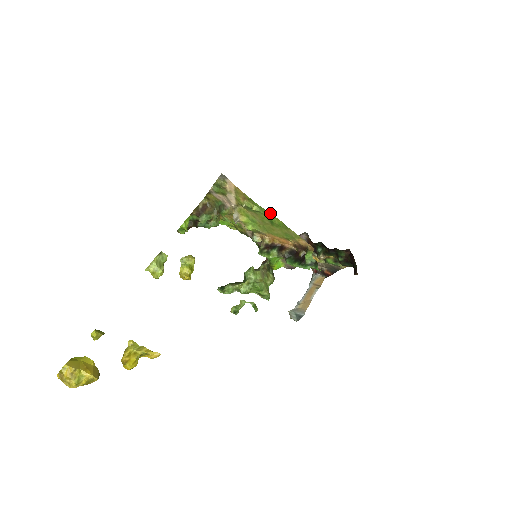
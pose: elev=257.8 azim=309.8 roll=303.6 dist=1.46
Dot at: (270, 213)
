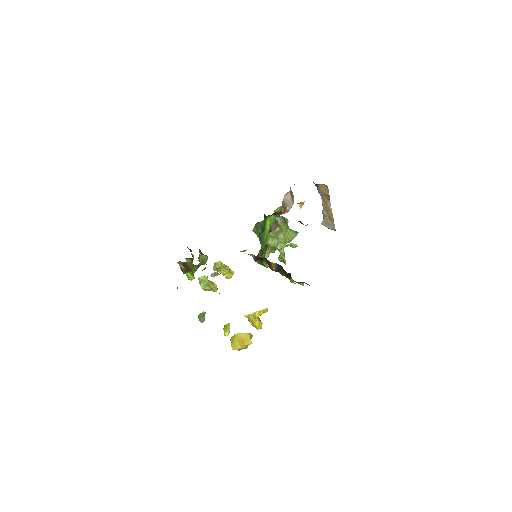
Dot at: occluded
